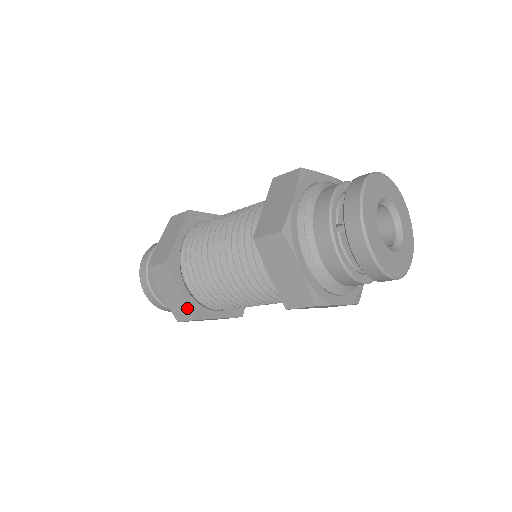
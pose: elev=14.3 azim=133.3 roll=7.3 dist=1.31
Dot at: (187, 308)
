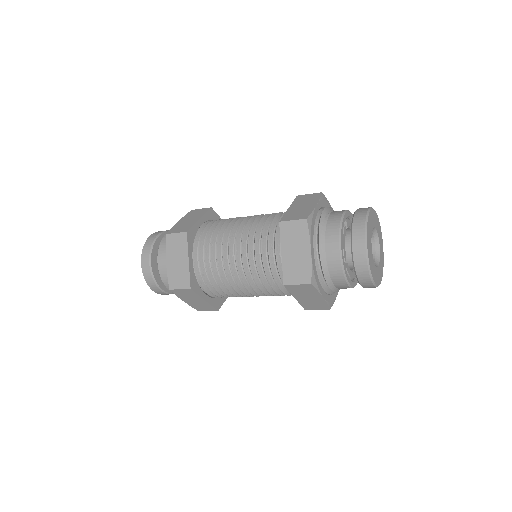
Dot at: (210, 307)
